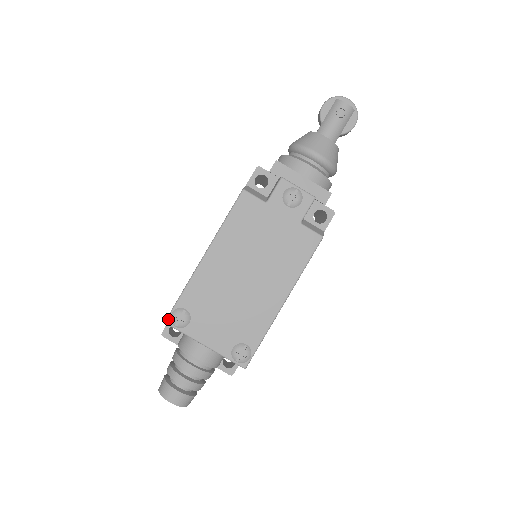
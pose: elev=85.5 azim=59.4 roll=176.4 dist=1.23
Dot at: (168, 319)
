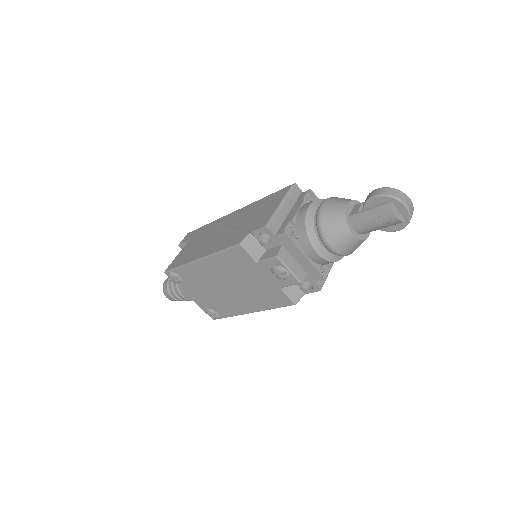
Dot at: (167, 273)
